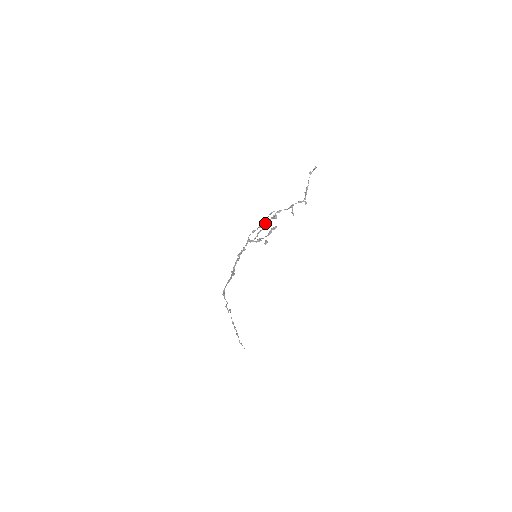
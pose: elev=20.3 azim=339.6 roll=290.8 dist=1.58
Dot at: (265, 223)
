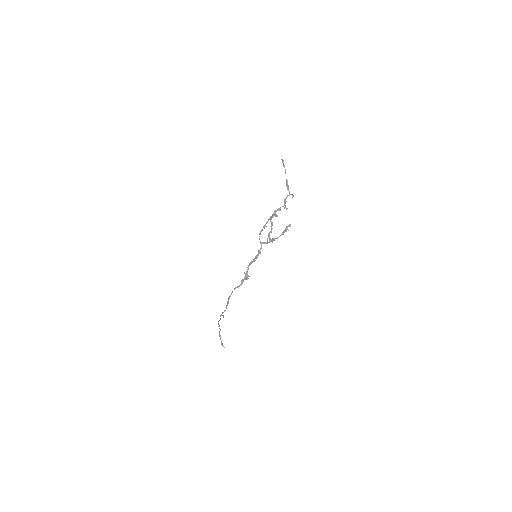
Dot at: (272, 223)
